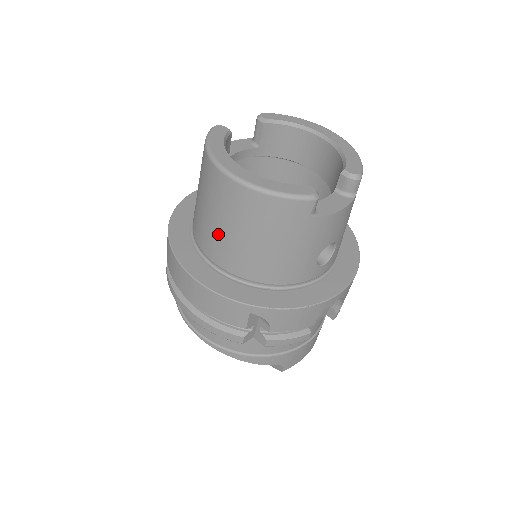
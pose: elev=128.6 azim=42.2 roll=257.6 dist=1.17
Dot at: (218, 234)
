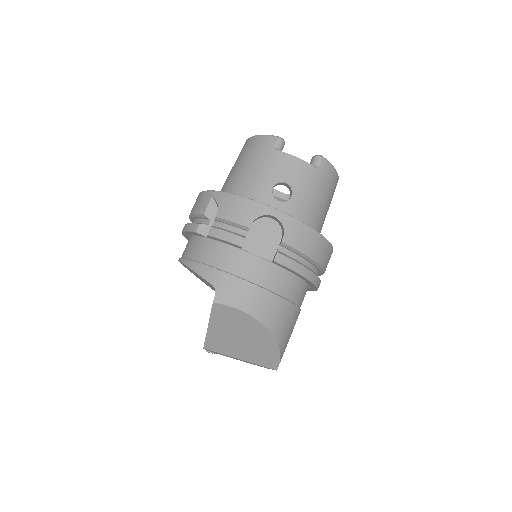
Dot at: occluded
